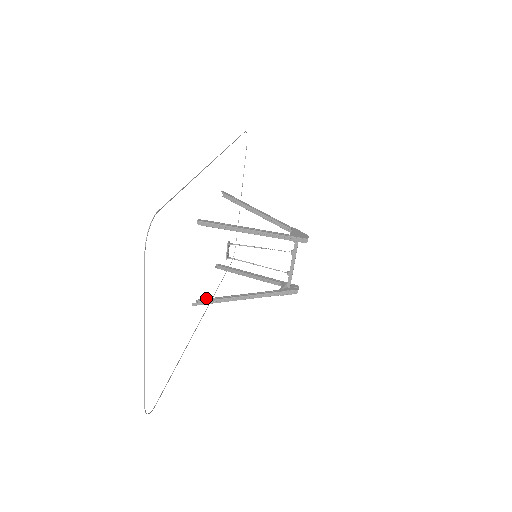
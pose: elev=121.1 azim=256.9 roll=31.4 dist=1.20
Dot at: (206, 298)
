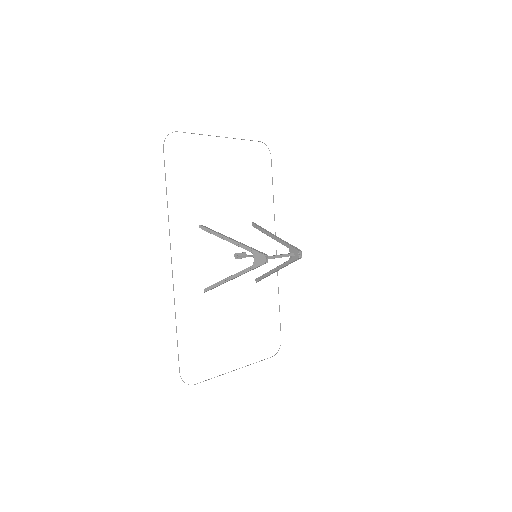
Dot at: (209, 232)
